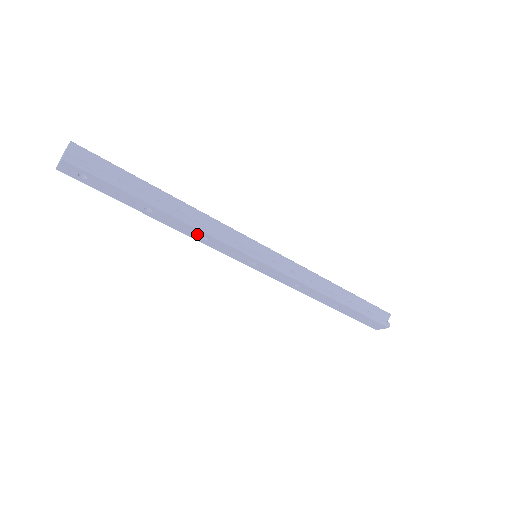
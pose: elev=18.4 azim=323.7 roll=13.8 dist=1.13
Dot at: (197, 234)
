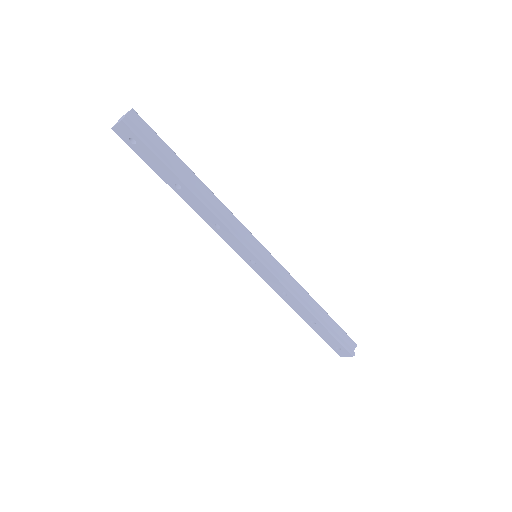
Dot at: (212, 220)
